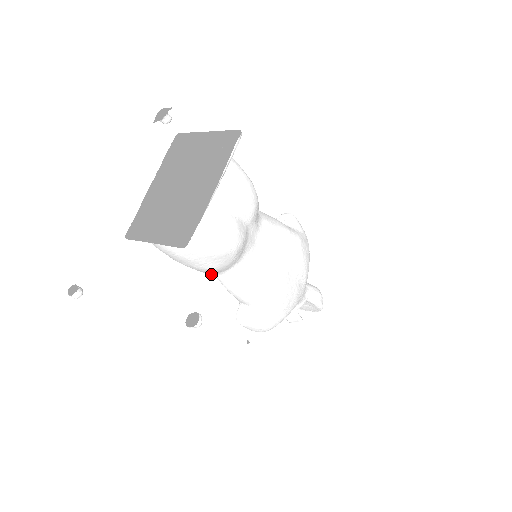
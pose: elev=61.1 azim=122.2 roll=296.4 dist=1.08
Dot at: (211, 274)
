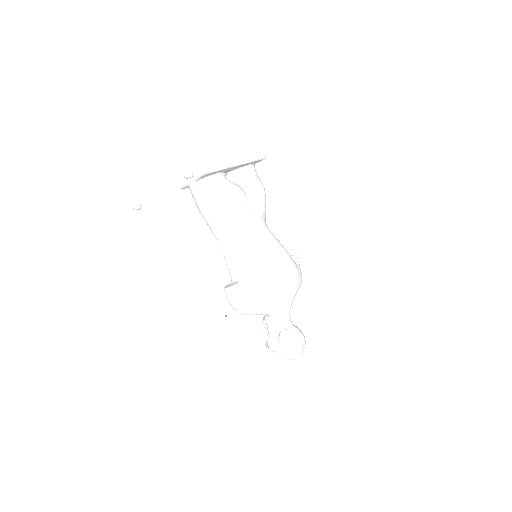
Dot at: (219, 239)
